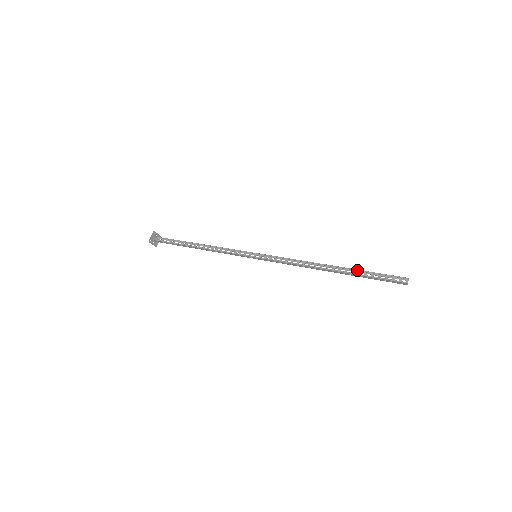
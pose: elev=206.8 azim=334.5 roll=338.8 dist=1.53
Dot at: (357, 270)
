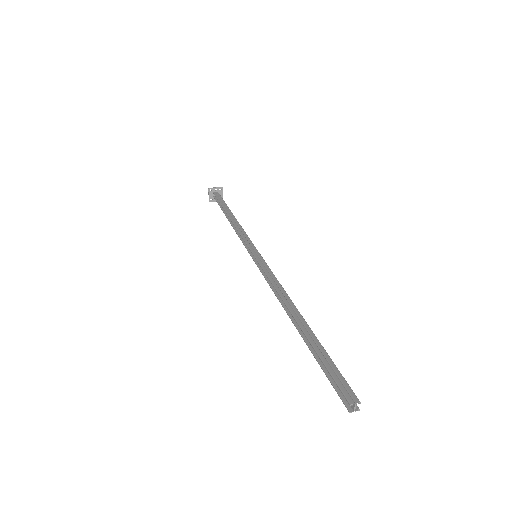
Dot at: (310, 344)
